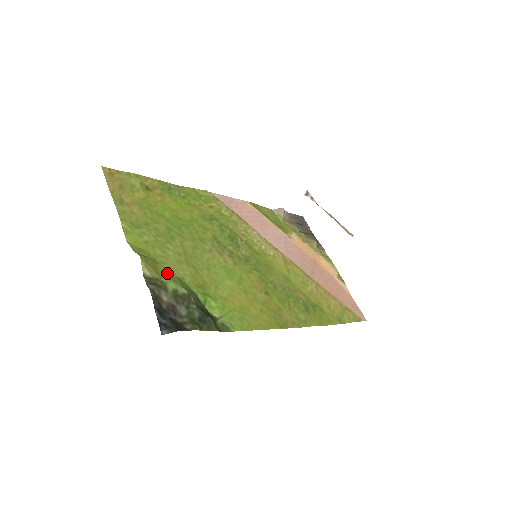
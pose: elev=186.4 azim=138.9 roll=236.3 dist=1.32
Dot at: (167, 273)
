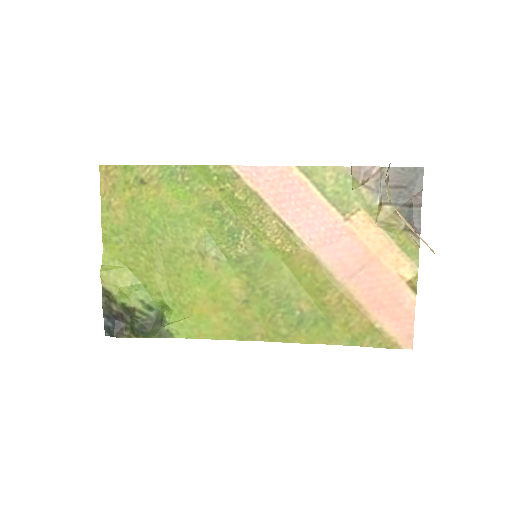
Dot at: (130, 281)
